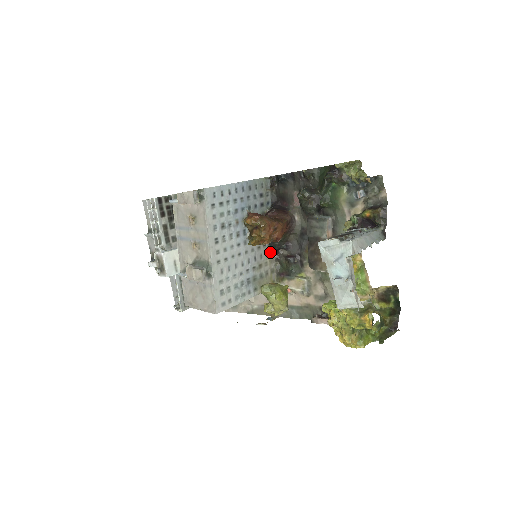
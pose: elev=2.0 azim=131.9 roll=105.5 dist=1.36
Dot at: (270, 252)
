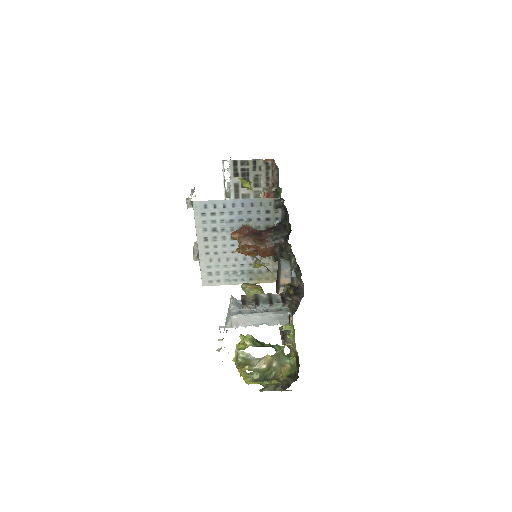
Dot at: (273, 257)
